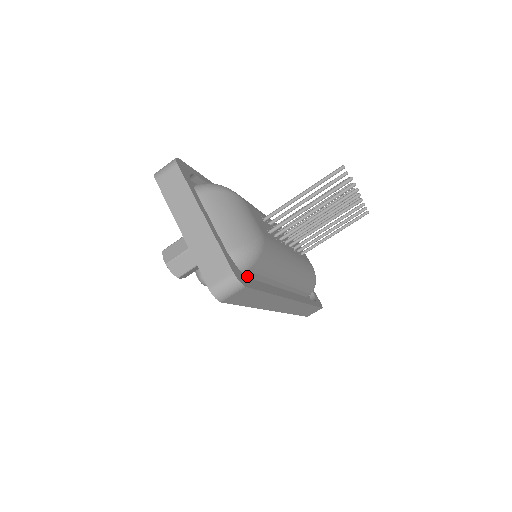
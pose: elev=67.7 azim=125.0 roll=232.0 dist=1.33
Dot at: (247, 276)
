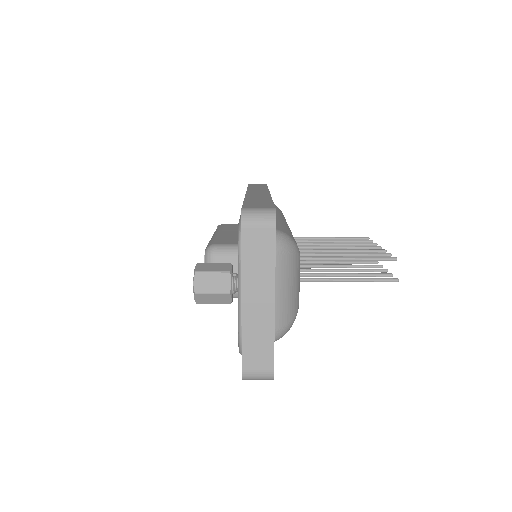
Dot at: occluded
